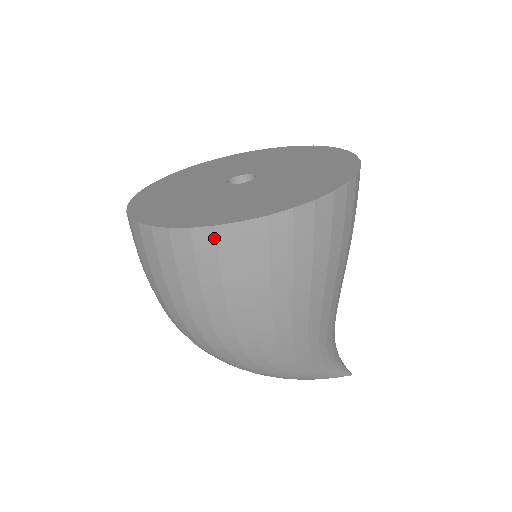
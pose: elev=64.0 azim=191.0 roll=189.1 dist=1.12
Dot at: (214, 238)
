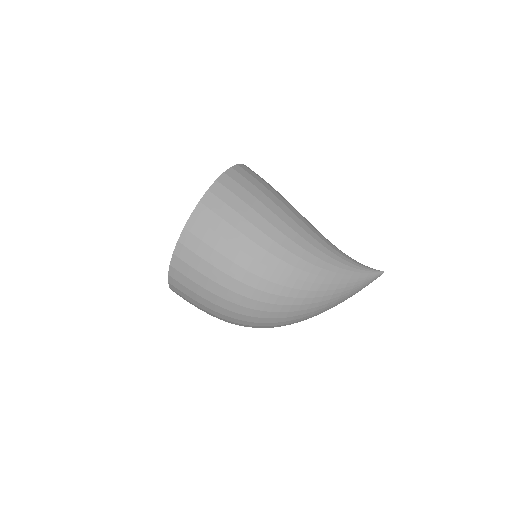
Dot at: (204, 207)
